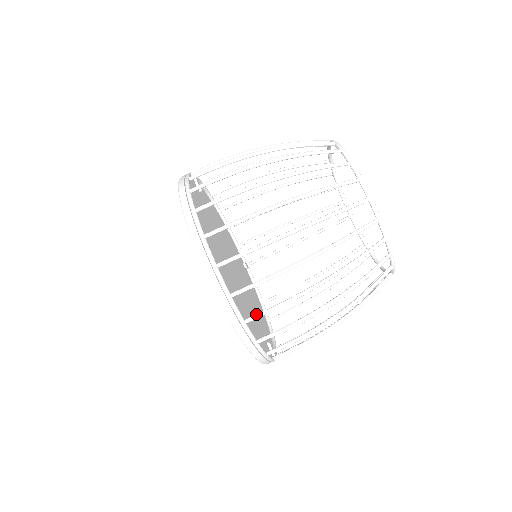
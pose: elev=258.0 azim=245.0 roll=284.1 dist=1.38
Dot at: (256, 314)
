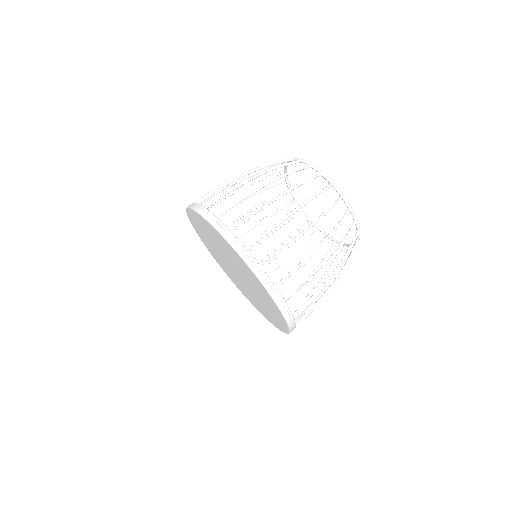
Dot at: (223, 211)
